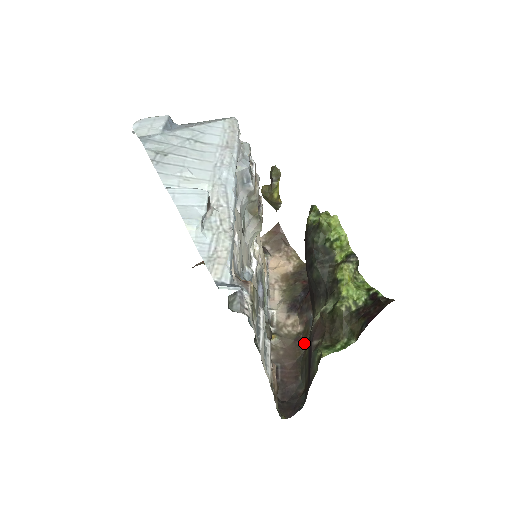
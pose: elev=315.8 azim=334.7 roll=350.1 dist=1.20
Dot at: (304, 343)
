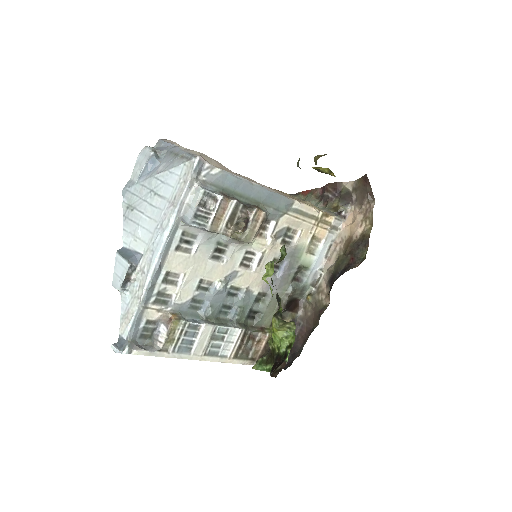
Dot at: occluded
